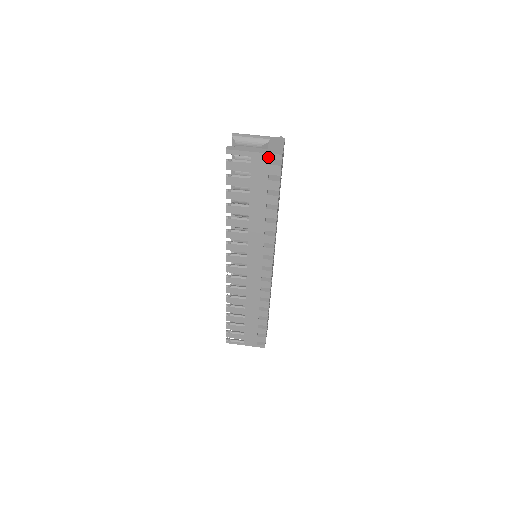
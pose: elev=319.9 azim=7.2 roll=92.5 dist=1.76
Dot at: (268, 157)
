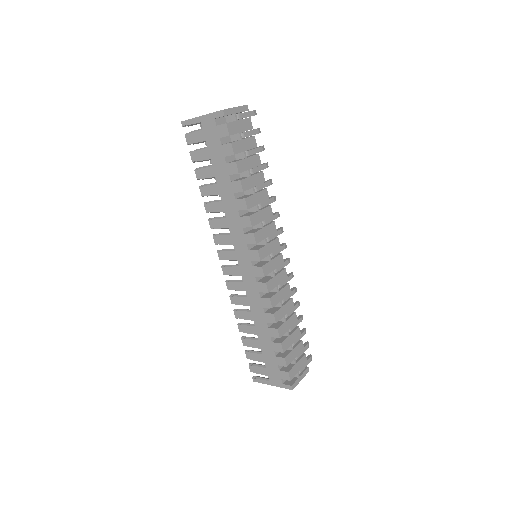
Dot at: (213, 117)
